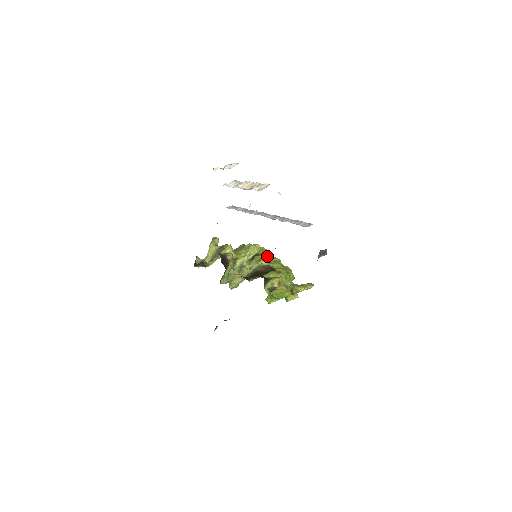
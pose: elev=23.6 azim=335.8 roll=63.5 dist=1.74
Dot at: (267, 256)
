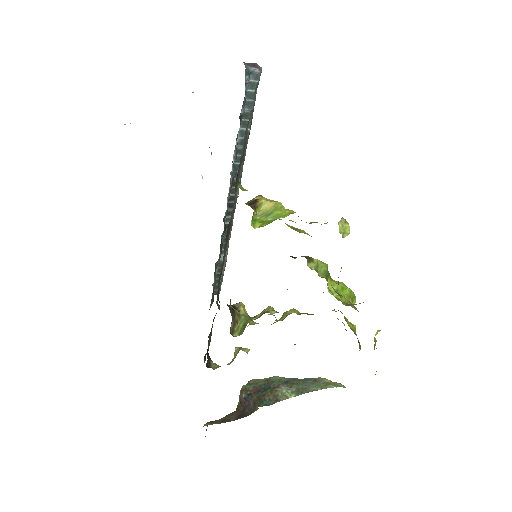
Dot at: occluded
